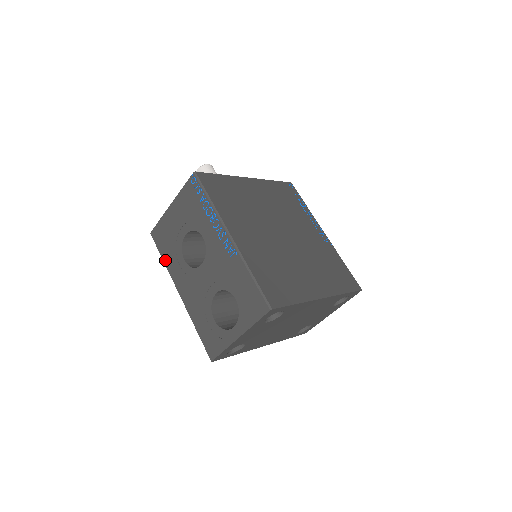
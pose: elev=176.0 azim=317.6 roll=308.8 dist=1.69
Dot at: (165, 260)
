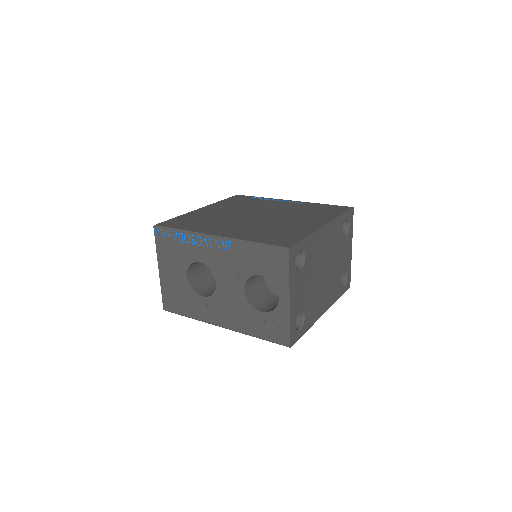
Dot at: (190, 315)
